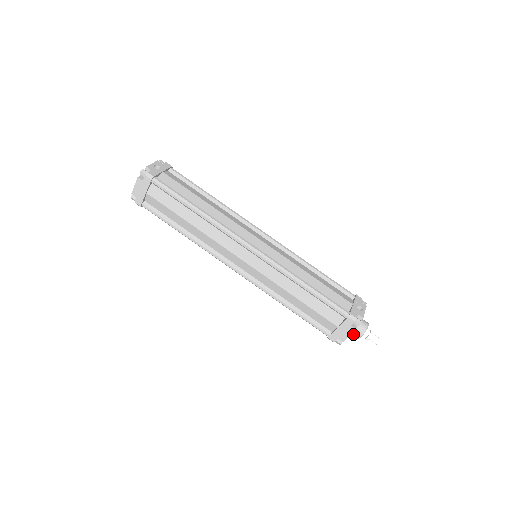
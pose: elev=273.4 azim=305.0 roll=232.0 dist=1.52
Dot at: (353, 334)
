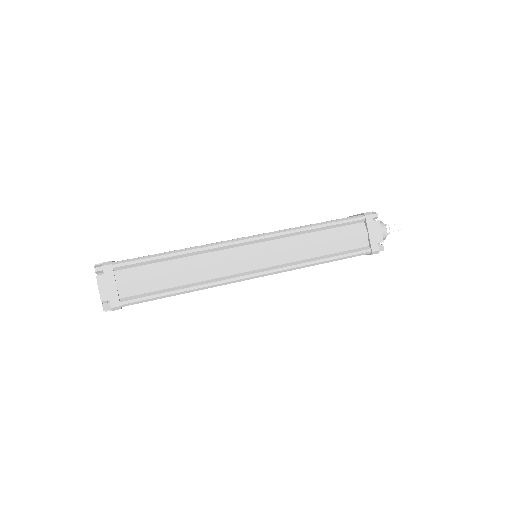
Dot at: occluded
